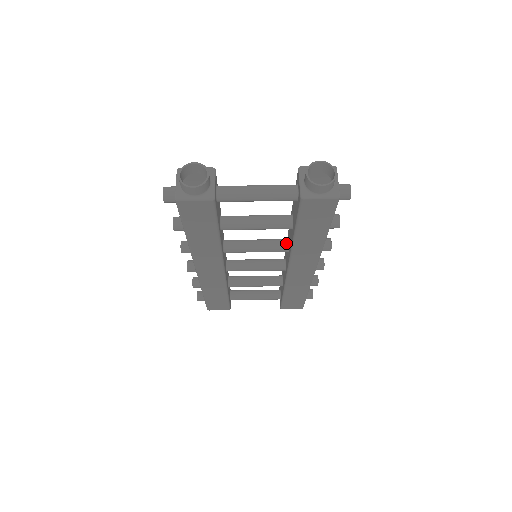
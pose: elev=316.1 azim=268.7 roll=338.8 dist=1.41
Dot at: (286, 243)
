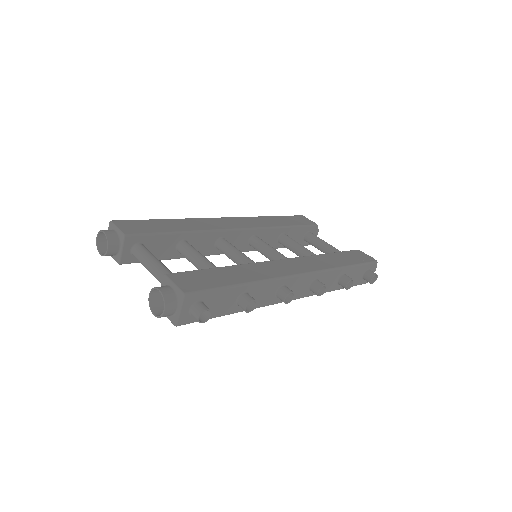
Dot at: occluded
